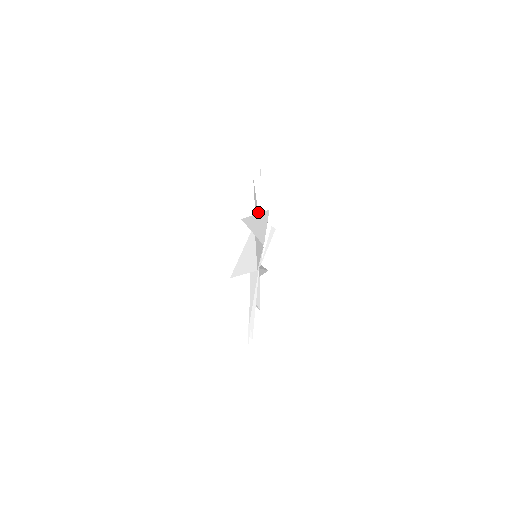
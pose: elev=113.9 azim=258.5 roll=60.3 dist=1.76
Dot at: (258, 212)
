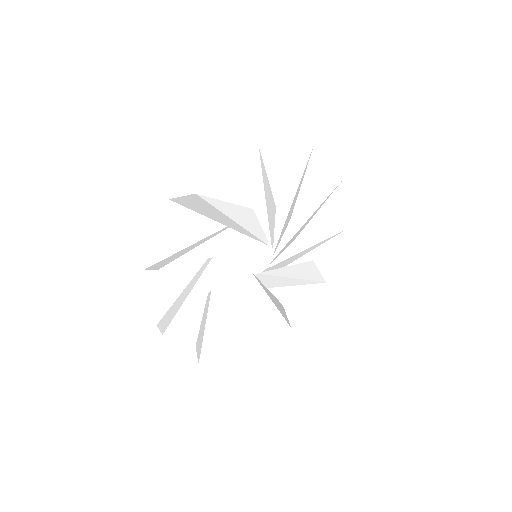
Dot at: (277, 194)
